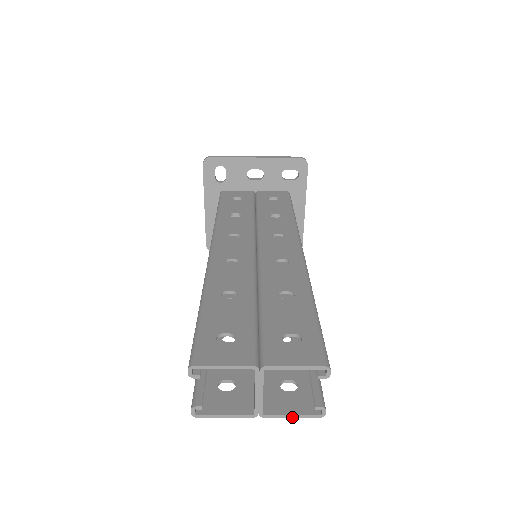
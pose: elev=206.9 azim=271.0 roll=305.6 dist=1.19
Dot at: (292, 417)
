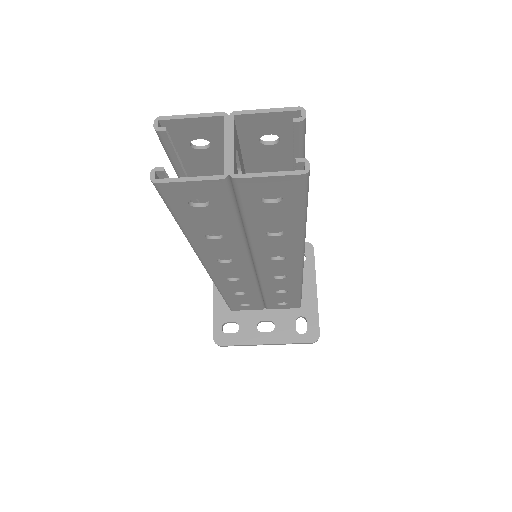
Dot at: (269, 175)
